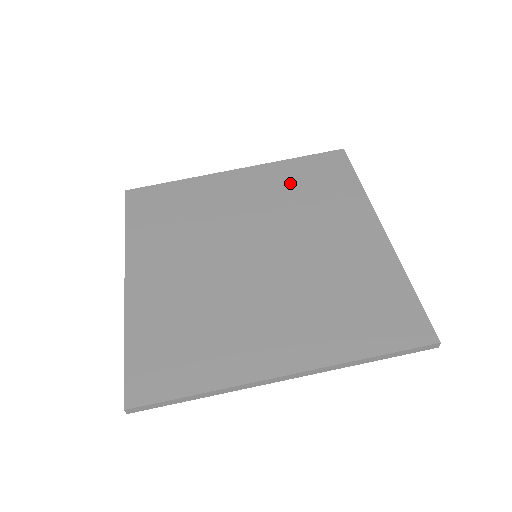
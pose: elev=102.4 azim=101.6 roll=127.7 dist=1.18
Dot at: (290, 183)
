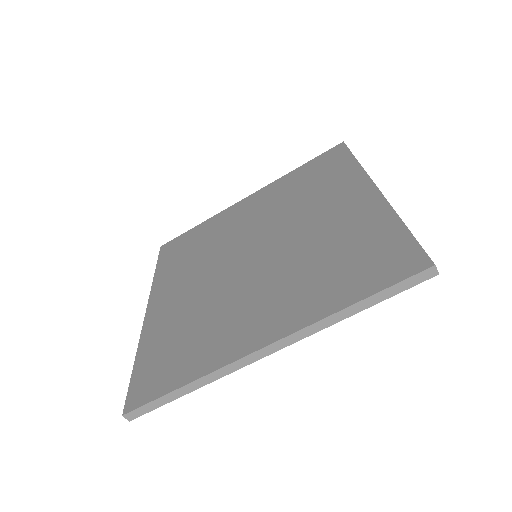
Dot at: (291, 187)
